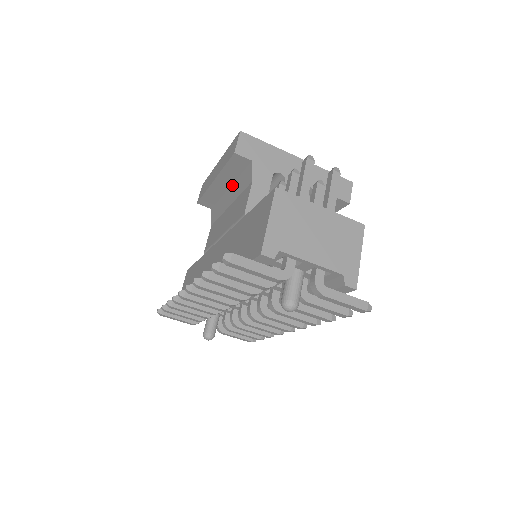
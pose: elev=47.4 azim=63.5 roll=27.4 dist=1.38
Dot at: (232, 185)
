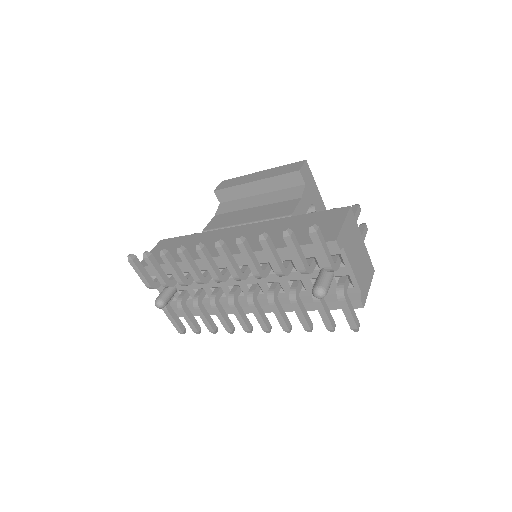
Dot at: (266, 193)
